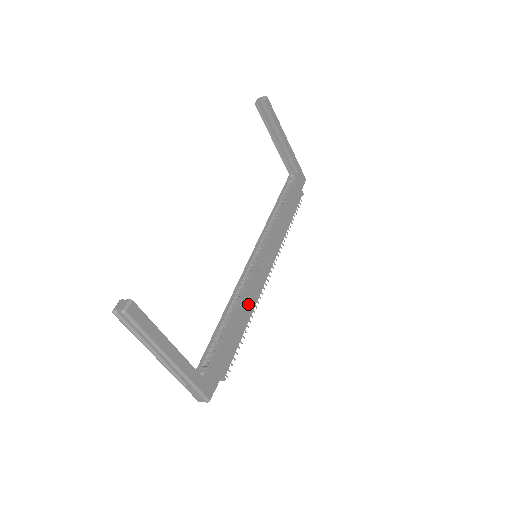
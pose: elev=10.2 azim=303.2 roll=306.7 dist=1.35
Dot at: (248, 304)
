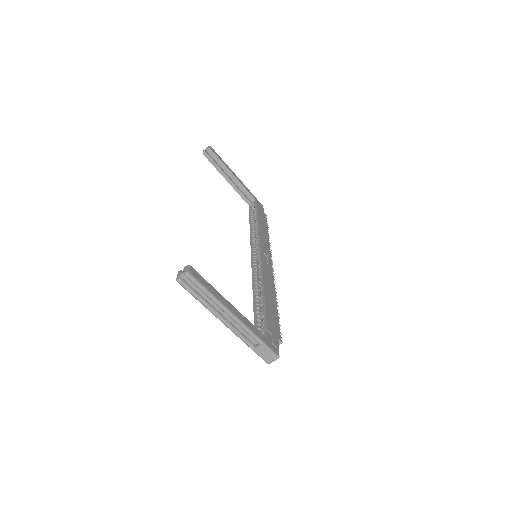
Dot at: (269, 287)
